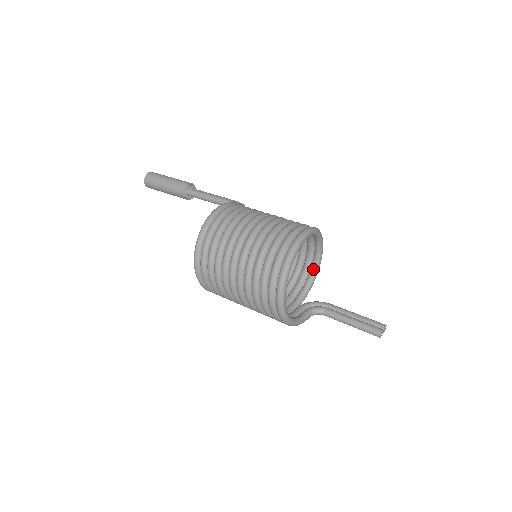
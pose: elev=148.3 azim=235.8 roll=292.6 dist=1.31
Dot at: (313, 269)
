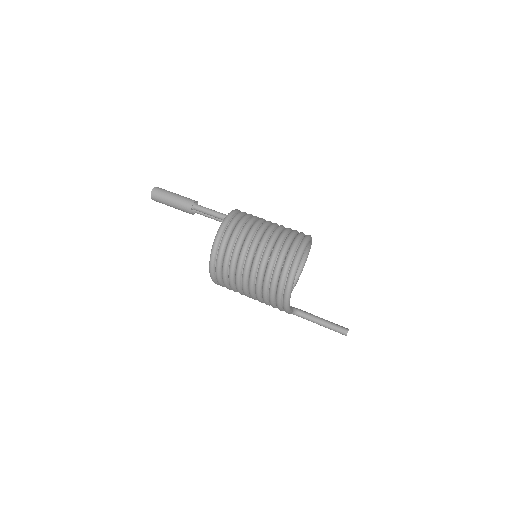
Dot at: occluded
